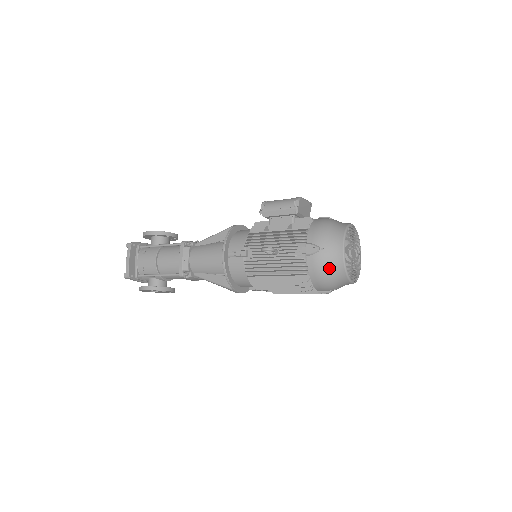
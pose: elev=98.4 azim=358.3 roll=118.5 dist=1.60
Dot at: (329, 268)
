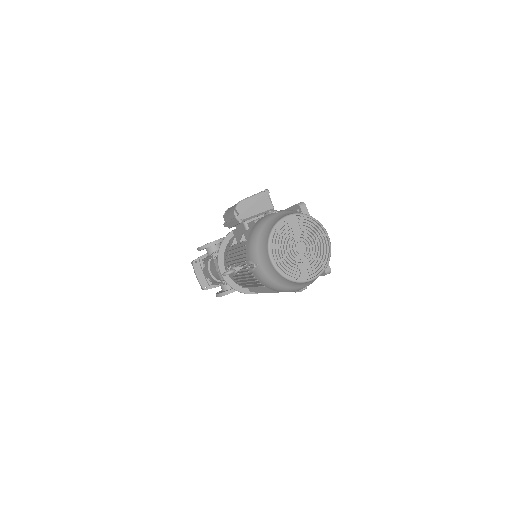
Dot at: (273, 280)
